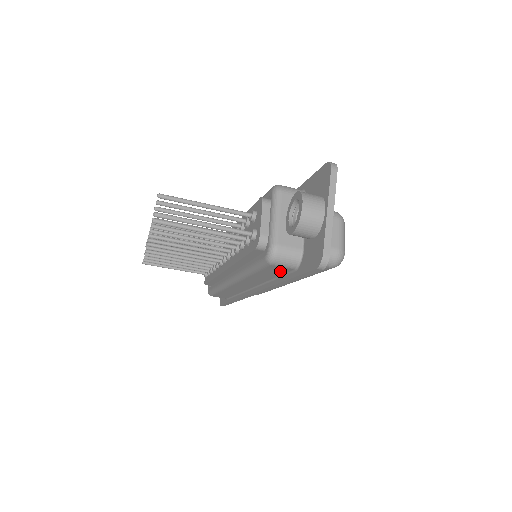
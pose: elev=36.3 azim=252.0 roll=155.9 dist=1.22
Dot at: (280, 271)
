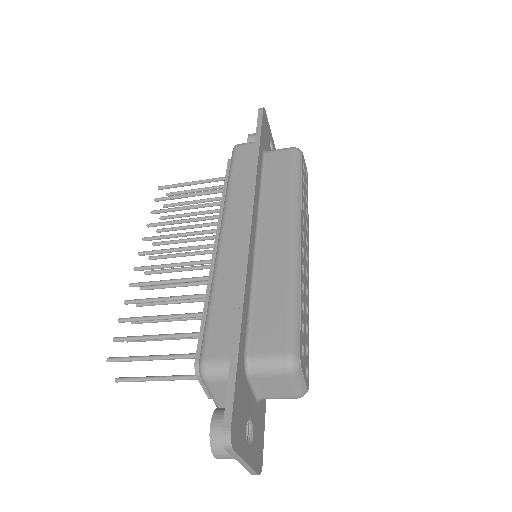
Dot at: occluded
